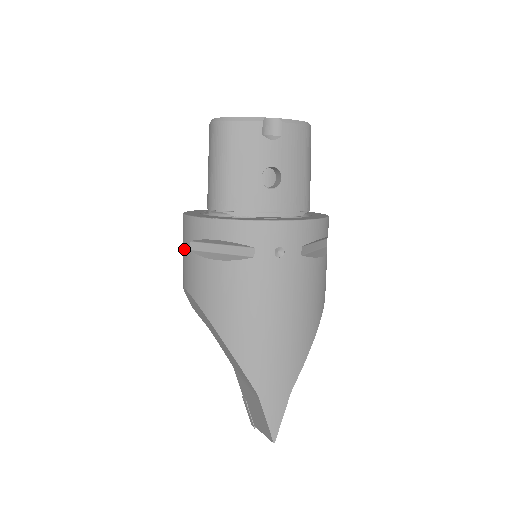
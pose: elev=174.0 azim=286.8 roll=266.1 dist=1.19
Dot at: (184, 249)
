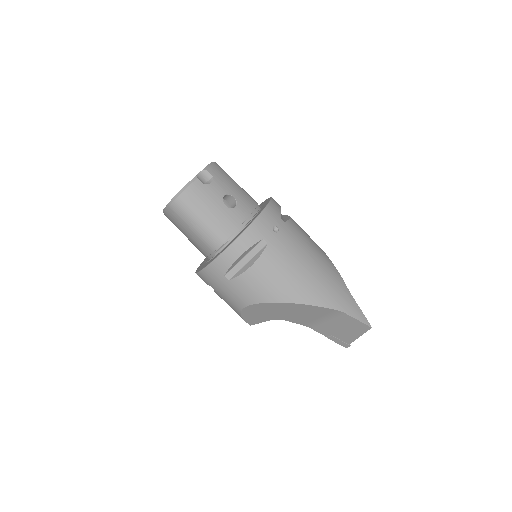
Dot at: (222, 287)
